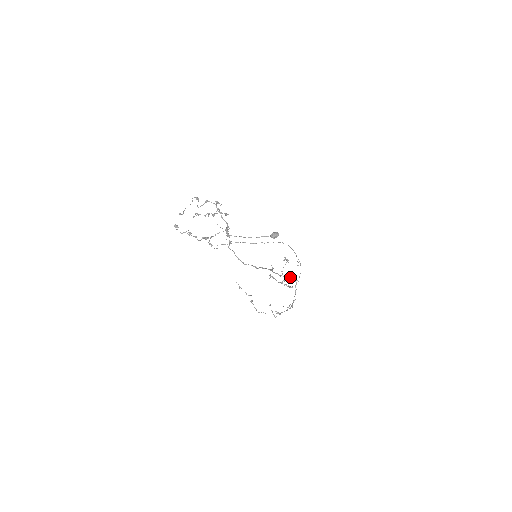
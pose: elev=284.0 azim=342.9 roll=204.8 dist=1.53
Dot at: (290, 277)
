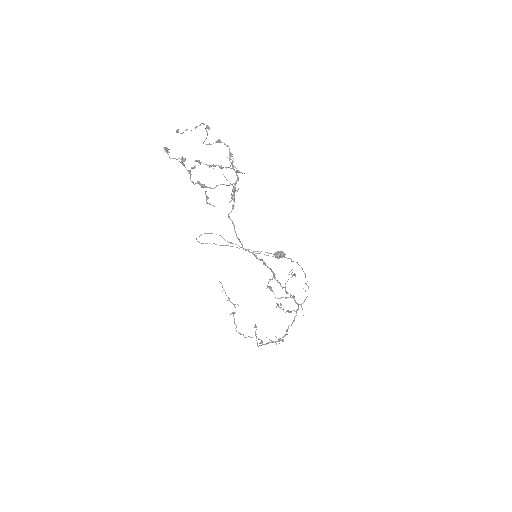
Dot at: (293, 295)
